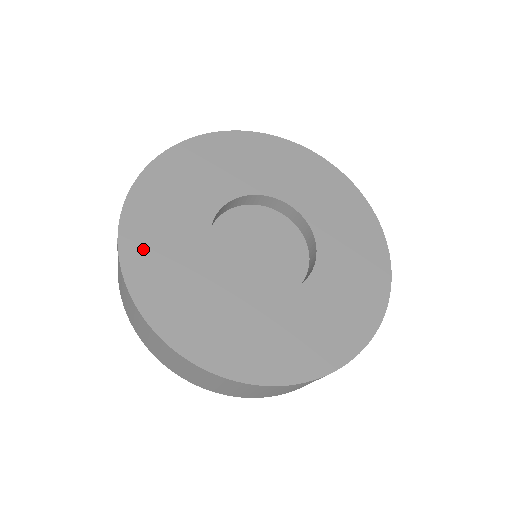
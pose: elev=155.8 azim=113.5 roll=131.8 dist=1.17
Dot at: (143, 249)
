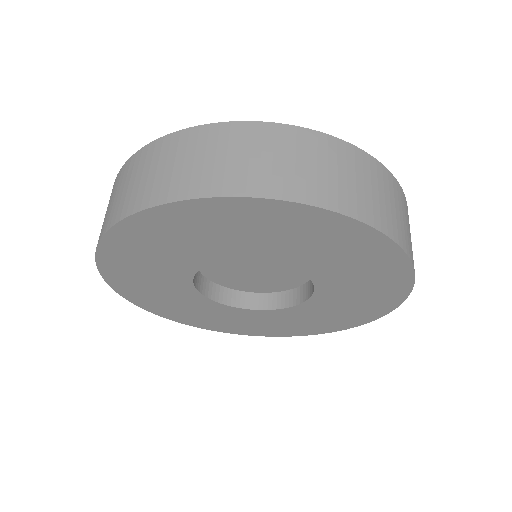
Dot at: occluded
